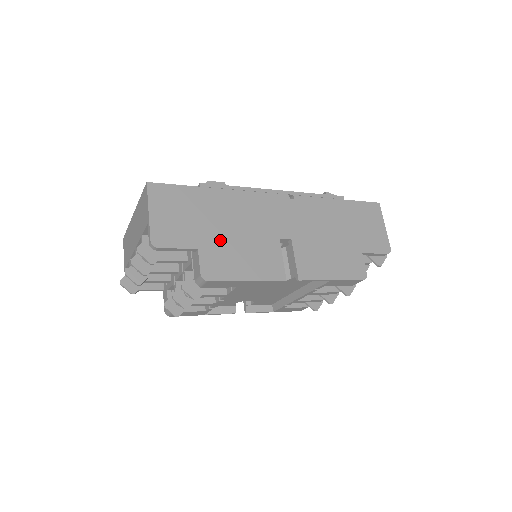
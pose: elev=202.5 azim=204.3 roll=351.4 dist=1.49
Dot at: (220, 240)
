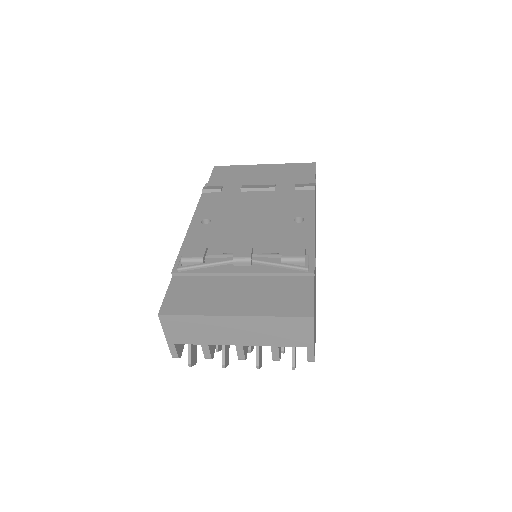
Dot at: occluded
